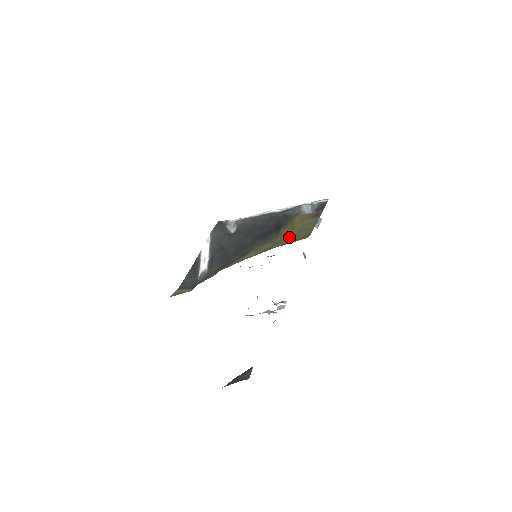
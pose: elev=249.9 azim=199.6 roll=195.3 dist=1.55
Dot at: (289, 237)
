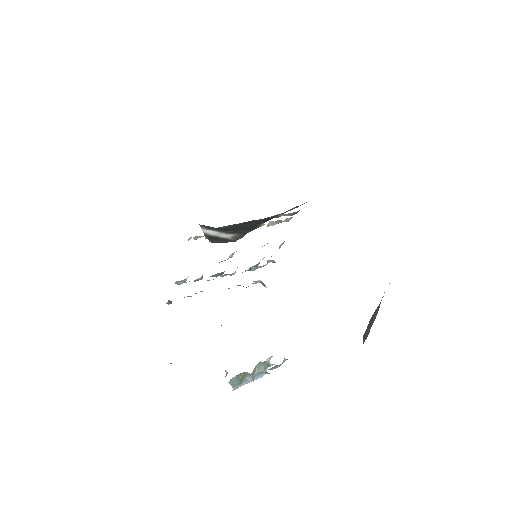
Dot at: occluded
